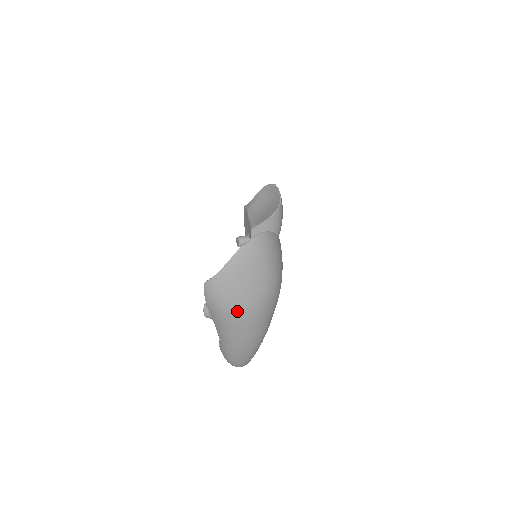
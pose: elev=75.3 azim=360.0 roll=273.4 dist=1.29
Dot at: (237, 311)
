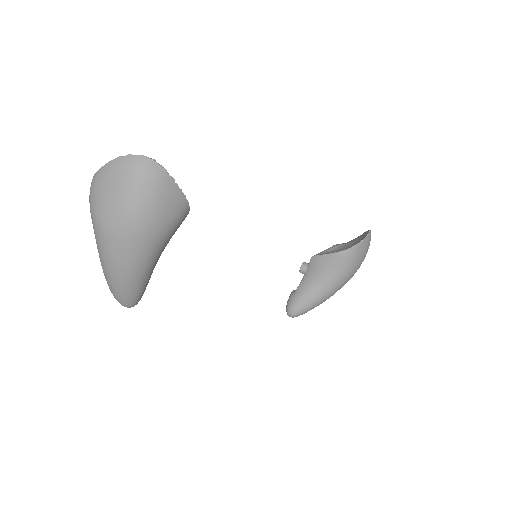
Dot at: (96, 218)
